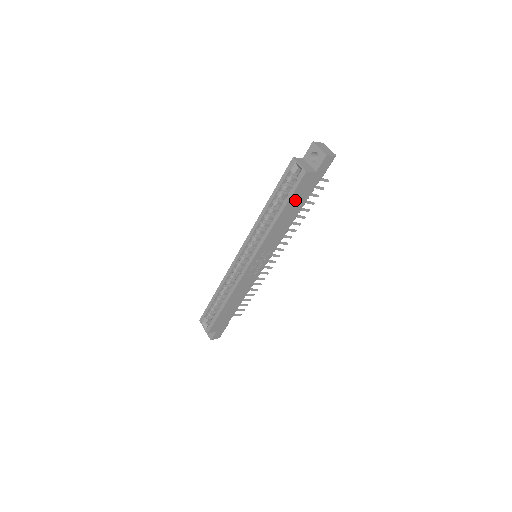
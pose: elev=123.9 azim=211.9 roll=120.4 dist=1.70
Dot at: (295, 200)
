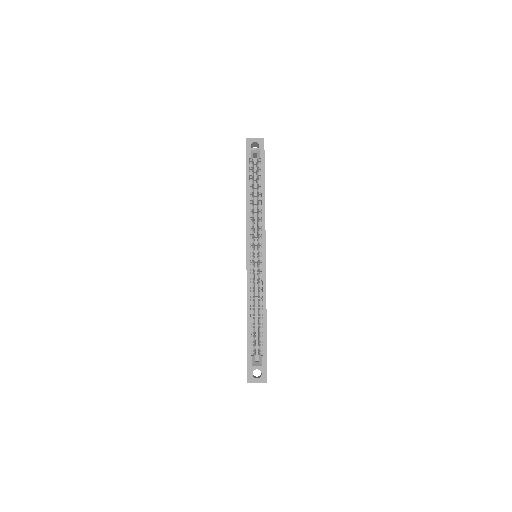
Dot at: occluded
